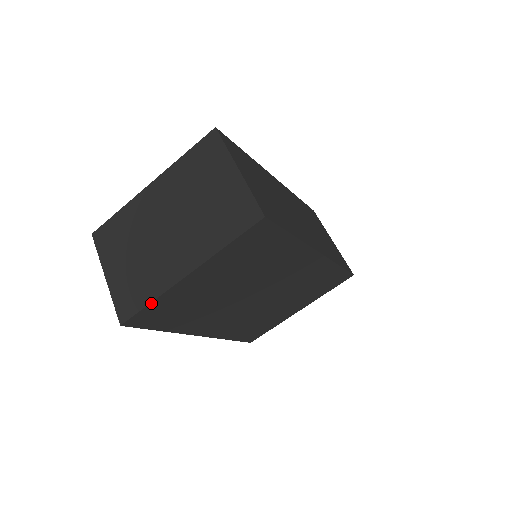
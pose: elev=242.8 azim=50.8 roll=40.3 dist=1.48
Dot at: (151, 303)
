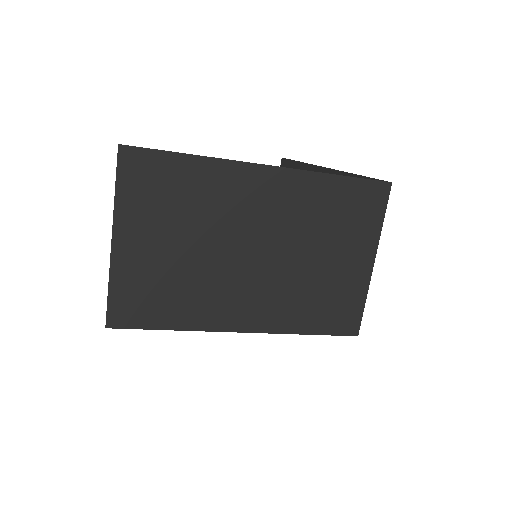
Dot at: (171, 329)
